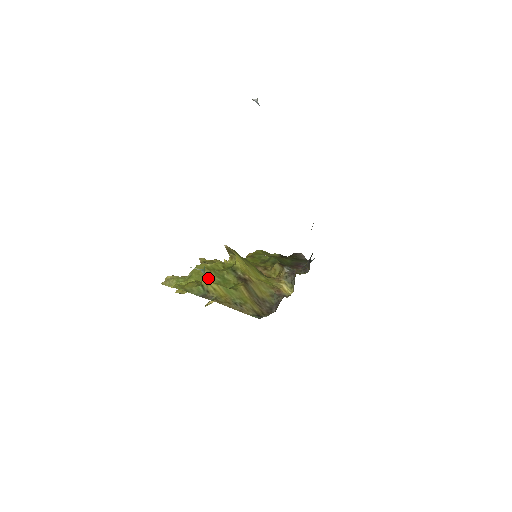
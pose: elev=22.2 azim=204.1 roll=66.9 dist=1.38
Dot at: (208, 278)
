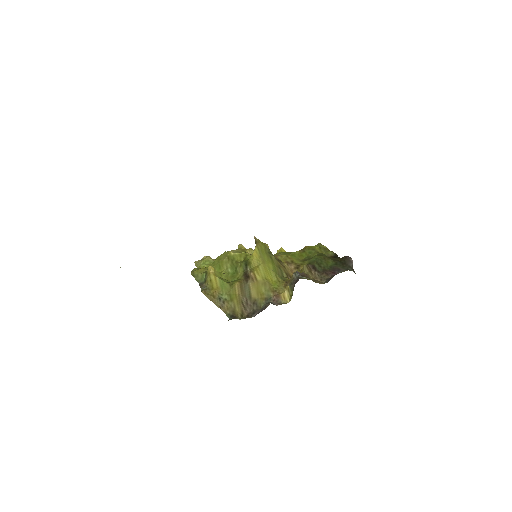
Dot at: (212, 268)
